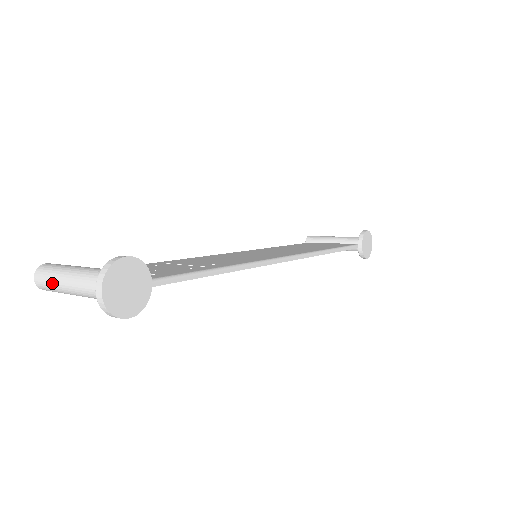
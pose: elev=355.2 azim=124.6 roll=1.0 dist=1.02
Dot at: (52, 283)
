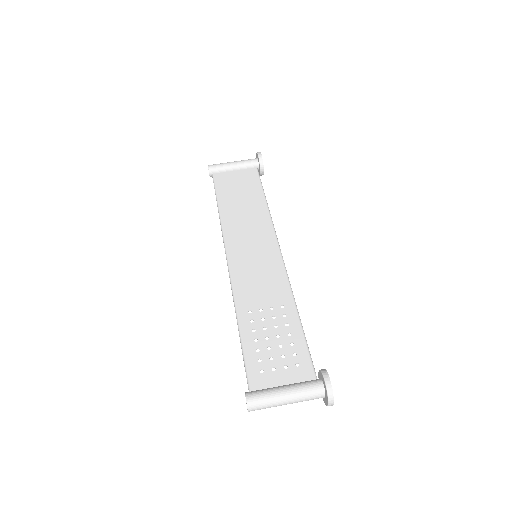
Dot at: occluded
